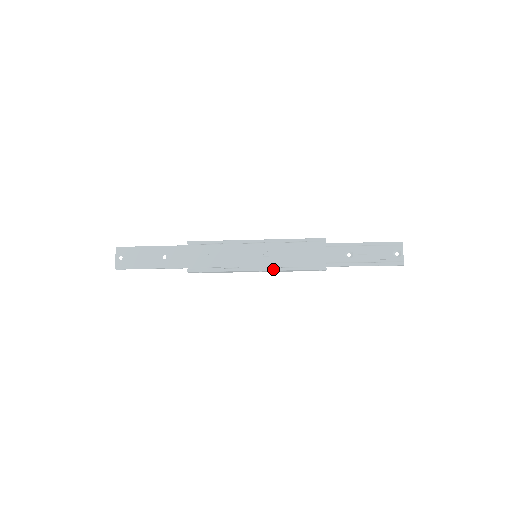
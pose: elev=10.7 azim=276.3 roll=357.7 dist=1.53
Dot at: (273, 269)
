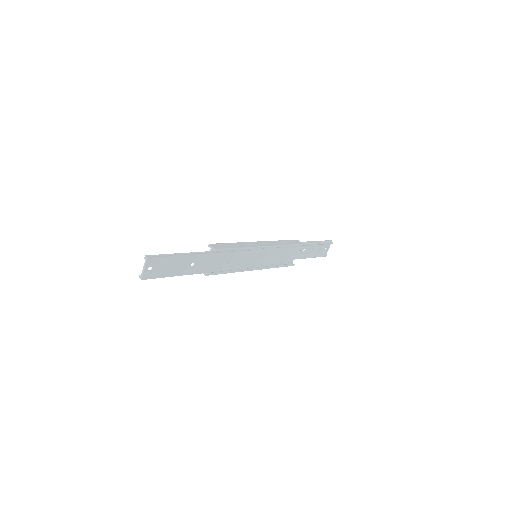
Dot at: (266, 268)
